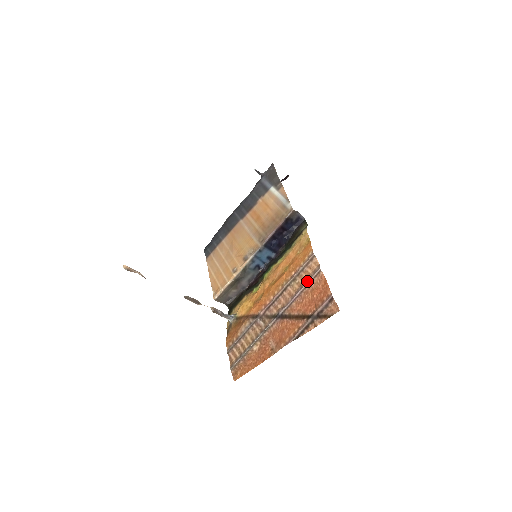
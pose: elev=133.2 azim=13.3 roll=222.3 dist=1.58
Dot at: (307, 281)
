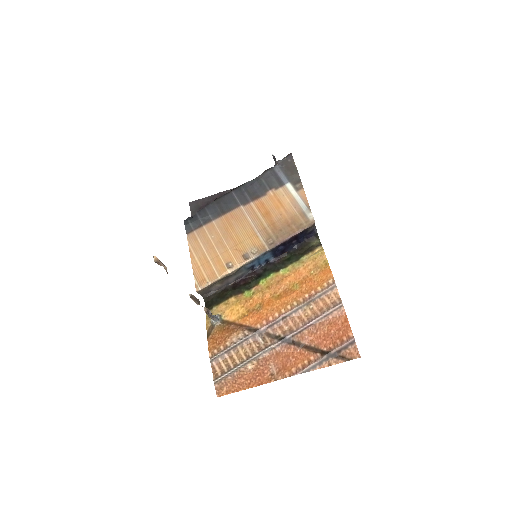
Dot at: (325, 312)
